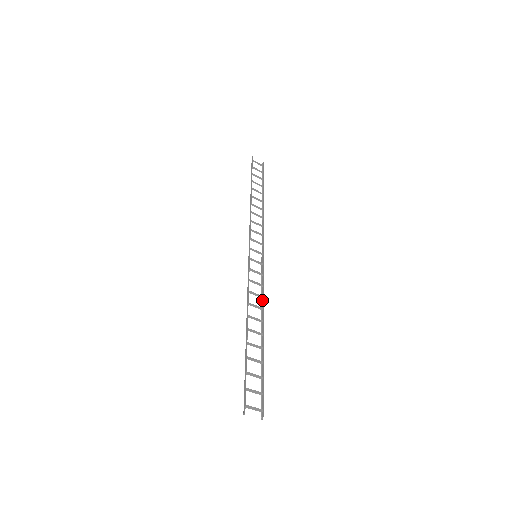
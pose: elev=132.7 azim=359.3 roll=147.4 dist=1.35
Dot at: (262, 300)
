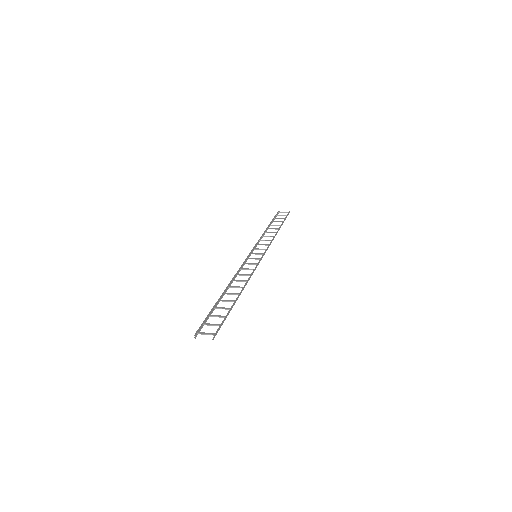
Dot at: (250, 277)
